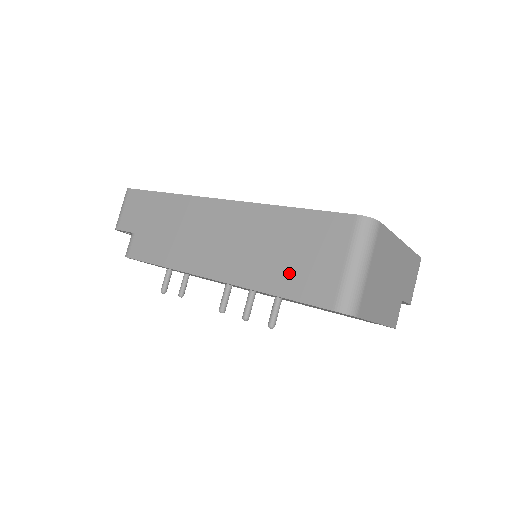
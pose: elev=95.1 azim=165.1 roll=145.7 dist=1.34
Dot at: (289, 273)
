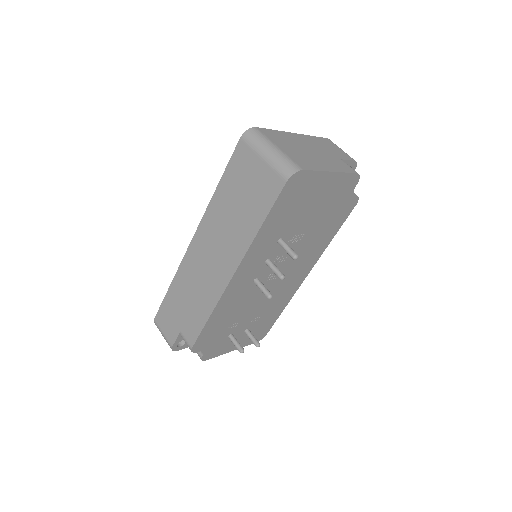
Dot at: (252, 207)
